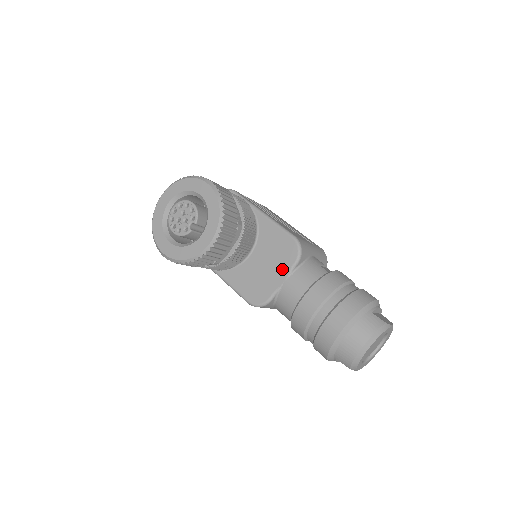
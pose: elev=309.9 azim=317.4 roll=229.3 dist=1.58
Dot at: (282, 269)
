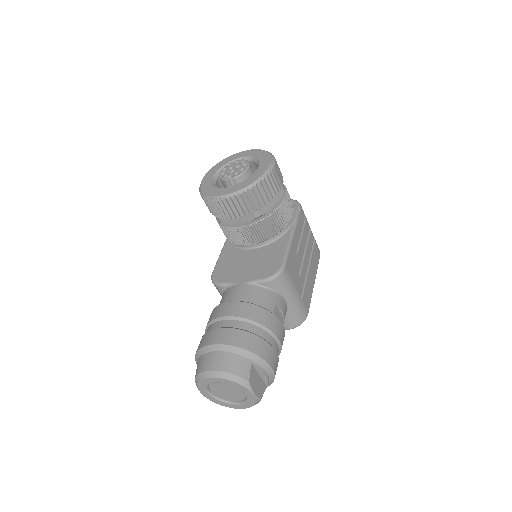
Dot at: (251, 275)
